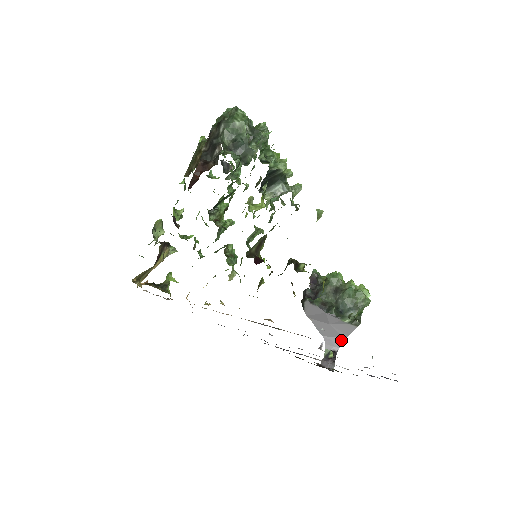
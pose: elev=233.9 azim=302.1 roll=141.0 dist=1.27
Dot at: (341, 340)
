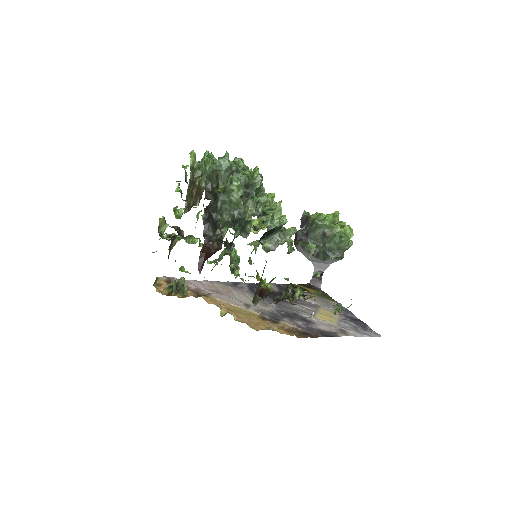
Dot at: (327, 265)
